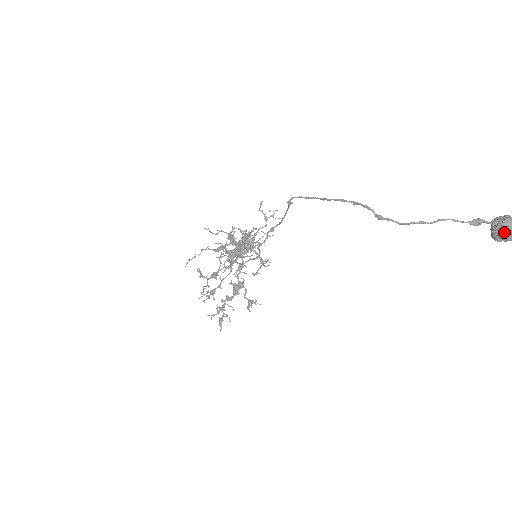
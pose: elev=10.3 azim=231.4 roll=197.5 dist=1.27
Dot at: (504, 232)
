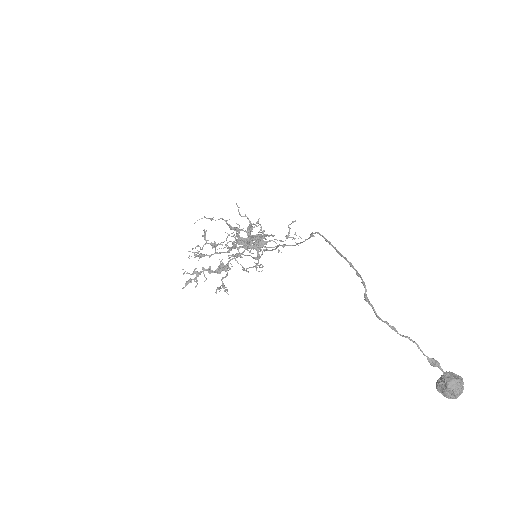
Dot at: (447, 387)
